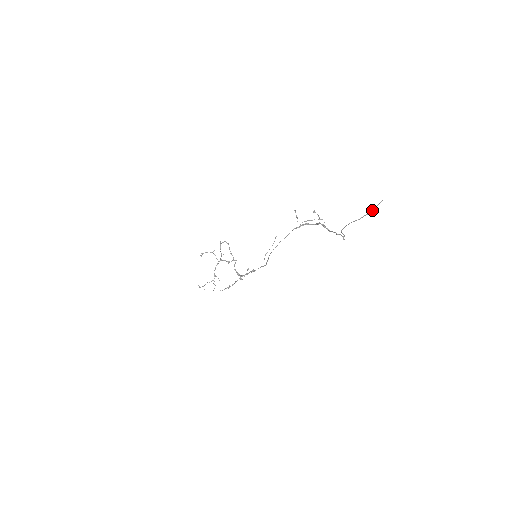
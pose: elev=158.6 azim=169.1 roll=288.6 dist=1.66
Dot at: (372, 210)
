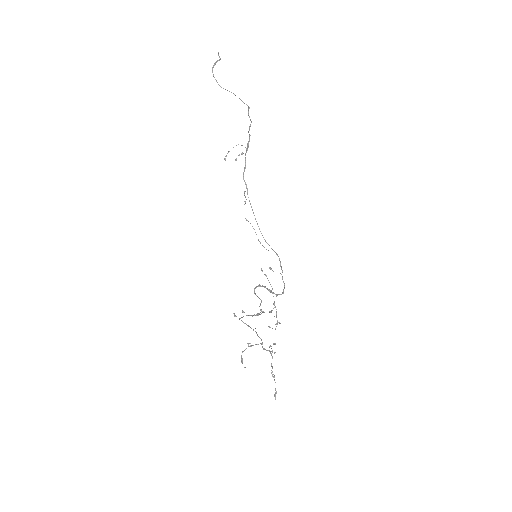
Dot at: (219, 60)
